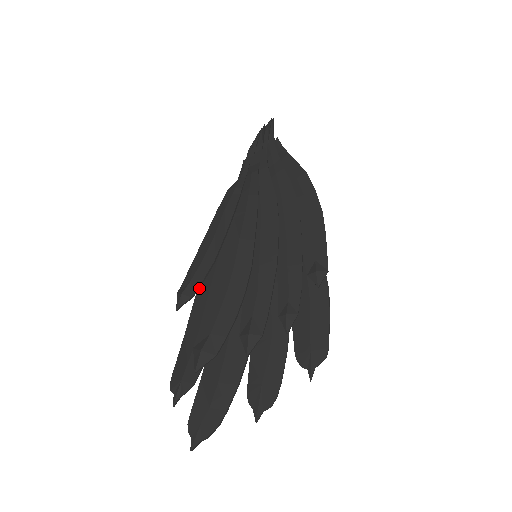
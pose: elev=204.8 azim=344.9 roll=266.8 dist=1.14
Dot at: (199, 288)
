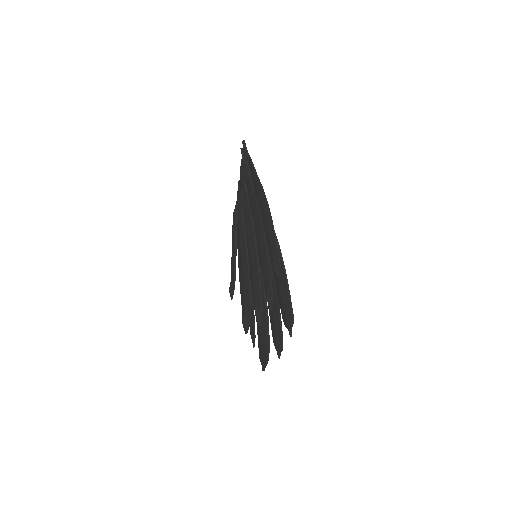
Dot at: occluded
